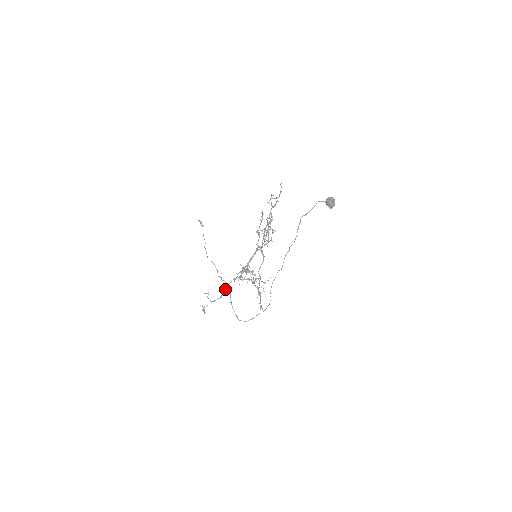
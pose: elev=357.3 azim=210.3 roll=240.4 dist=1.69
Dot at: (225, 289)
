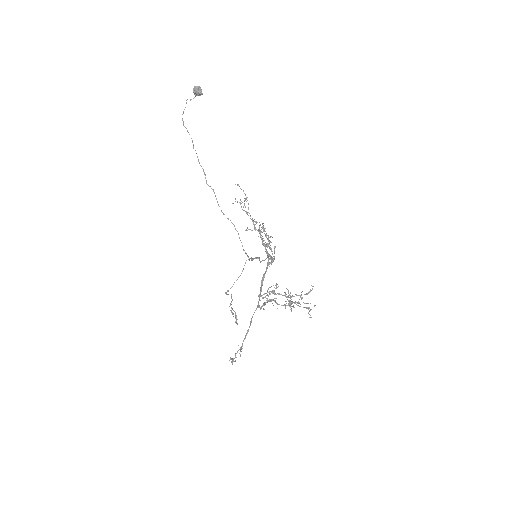
Dot at: (251, 322)
